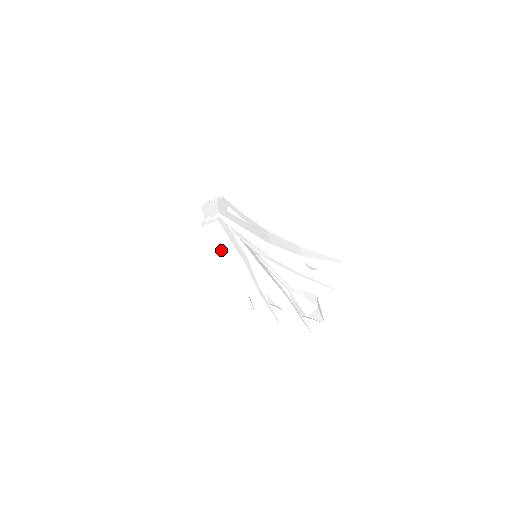
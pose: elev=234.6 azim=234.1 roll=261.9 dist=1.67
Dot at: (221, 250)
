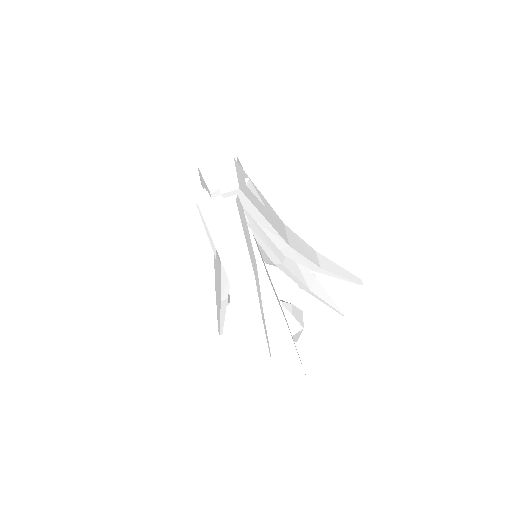
Dot at: (221, 247)
